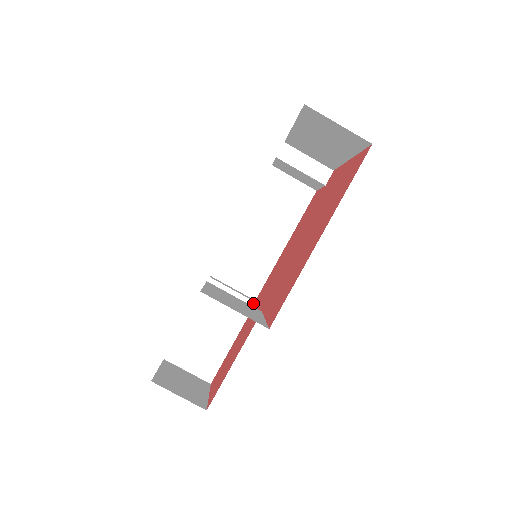
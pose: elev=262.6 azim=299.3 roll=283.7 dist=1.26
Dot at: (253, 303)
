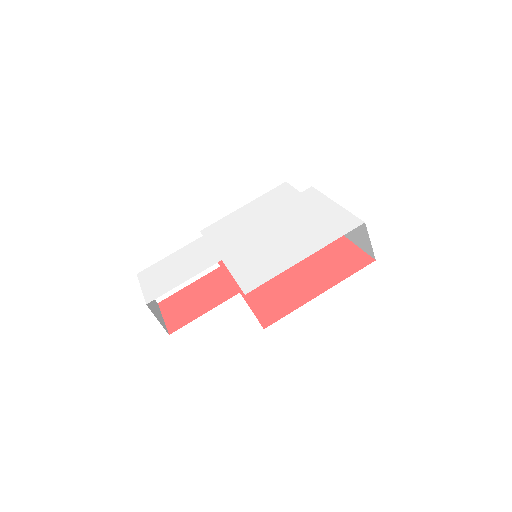
Dot at: (218, 266)
